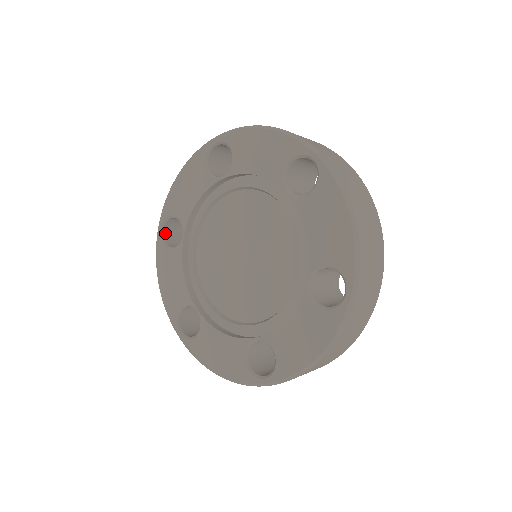
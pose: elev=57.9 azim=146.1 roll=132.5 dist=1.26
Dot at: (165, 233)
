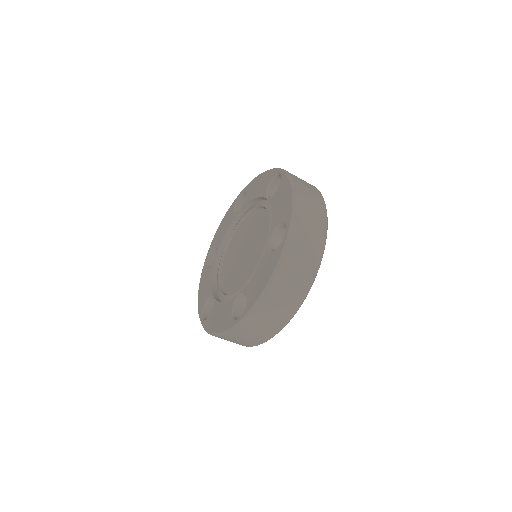
Dot at: (241, 199)
